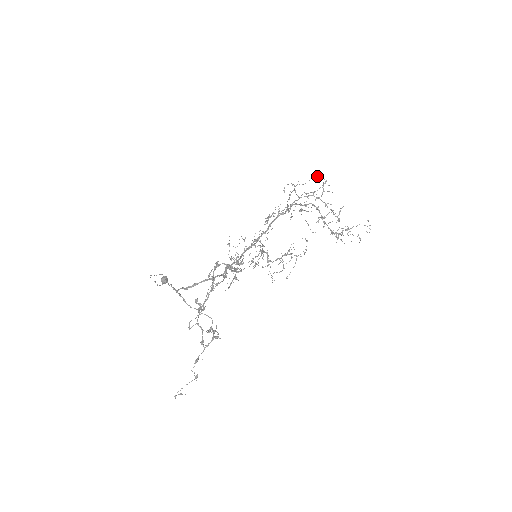
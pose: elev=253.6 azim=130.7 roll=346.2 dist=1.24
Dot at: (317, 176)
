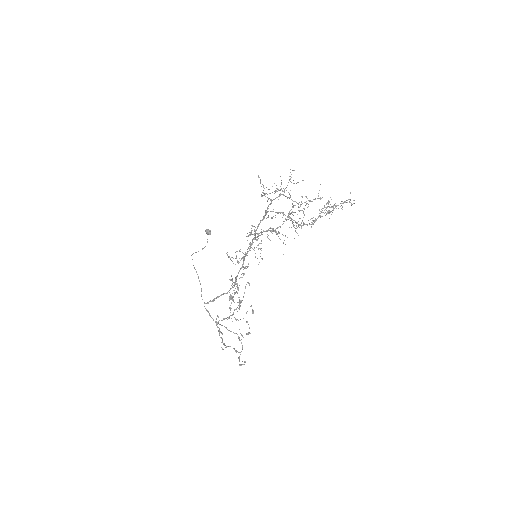
Dot at: (275, 192)
